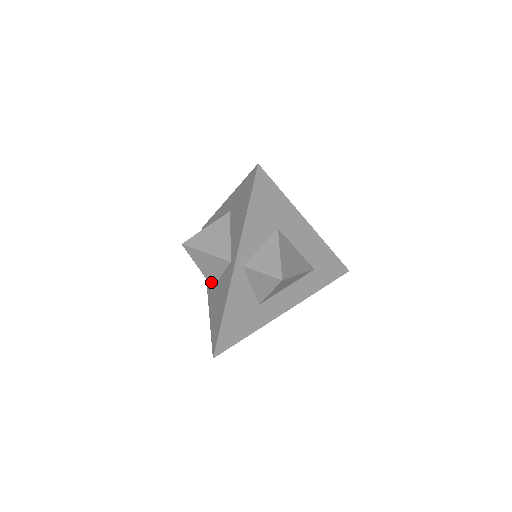
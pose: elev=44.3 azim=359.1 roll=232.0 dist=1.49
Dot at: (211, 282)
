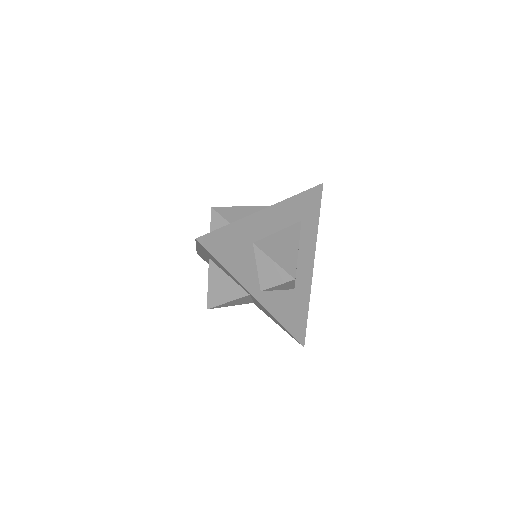
Dot at: occluded
